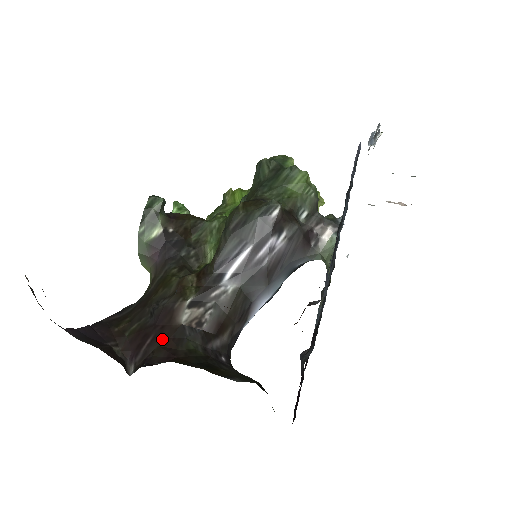
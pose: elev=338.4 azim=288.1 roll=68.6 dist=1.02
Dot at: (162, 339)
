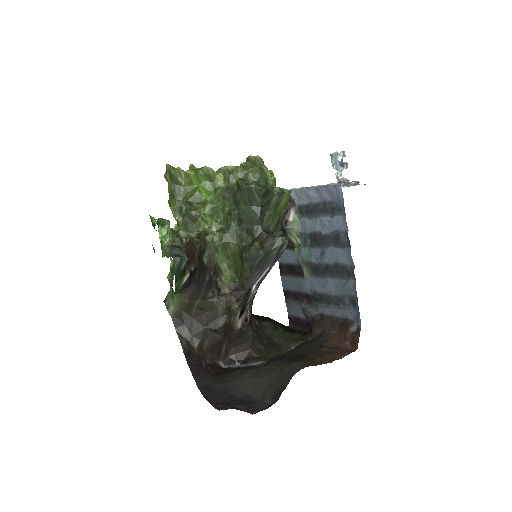
Dot at: (233, 343)
